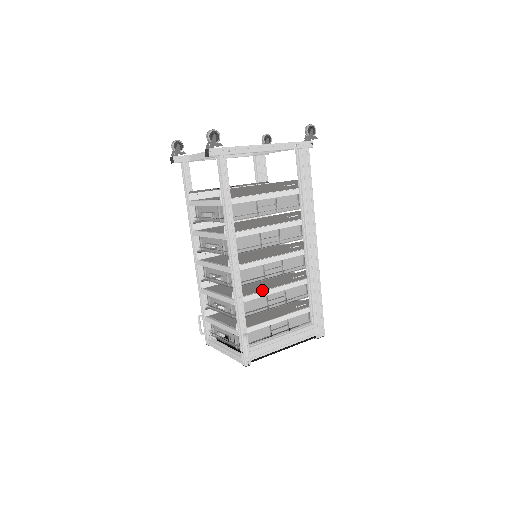
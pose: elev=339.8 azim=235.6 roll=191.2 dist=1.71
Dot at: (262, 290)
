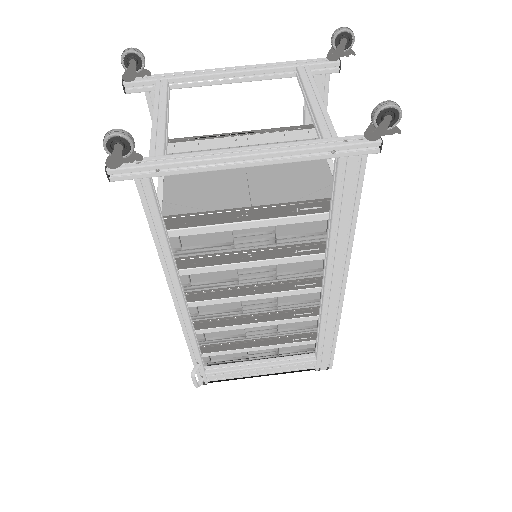
Dot at: (234, 324)
